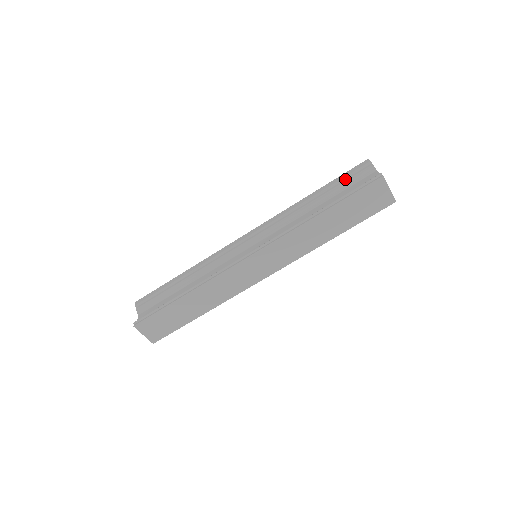
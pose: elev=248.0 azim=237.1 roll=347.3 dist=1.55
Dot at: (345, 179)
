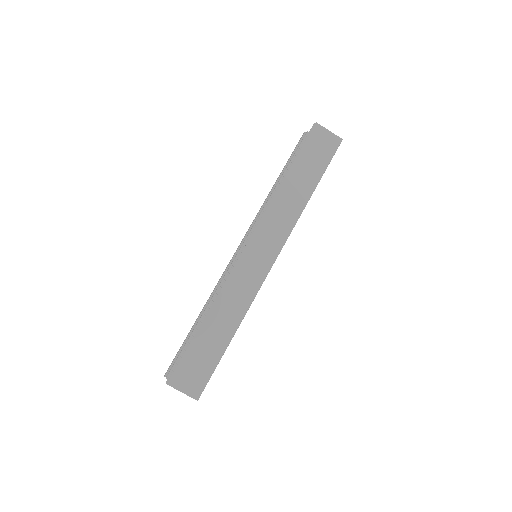
Dot at: (293, 154)
